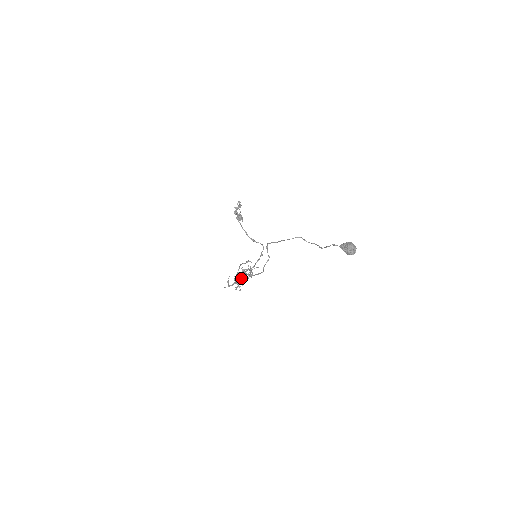
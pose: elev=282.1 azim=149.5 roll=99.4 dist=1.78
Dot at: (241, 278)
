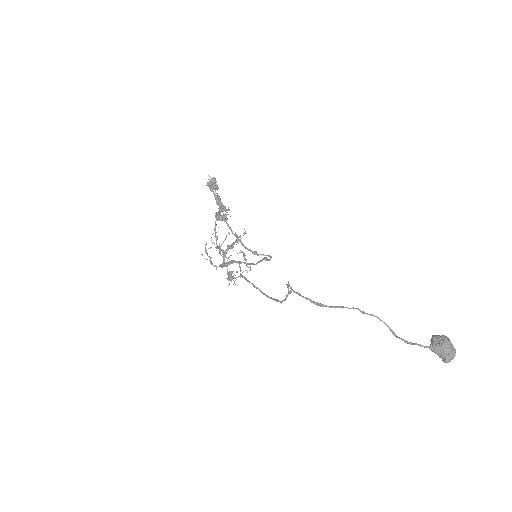
Dot at: (223, 242)
